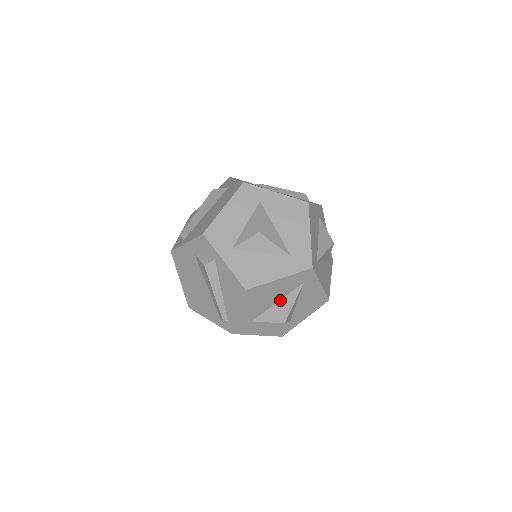
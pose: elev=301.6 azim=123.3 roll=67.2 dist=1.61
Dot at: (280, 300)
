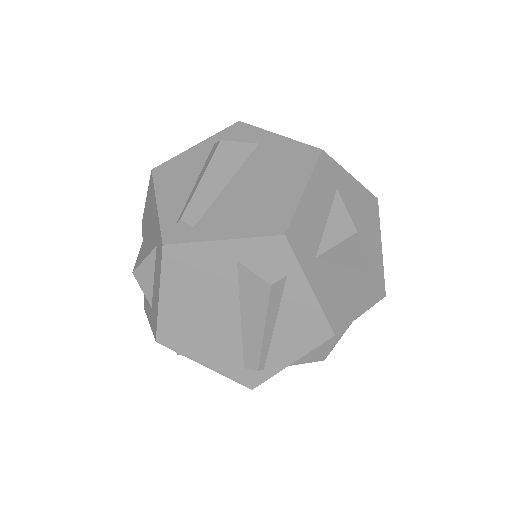
Dot at: occluded
